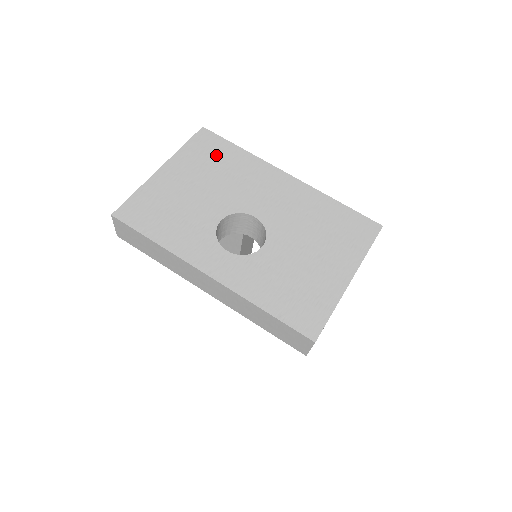
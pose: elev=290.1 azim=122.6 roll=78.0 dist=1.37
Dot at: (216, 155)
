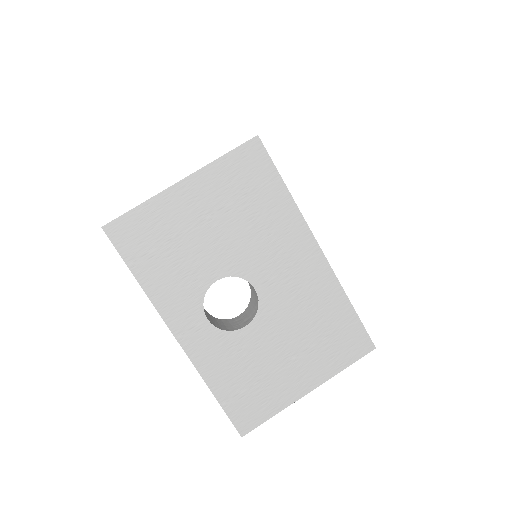
Dot at: (253, 188)
